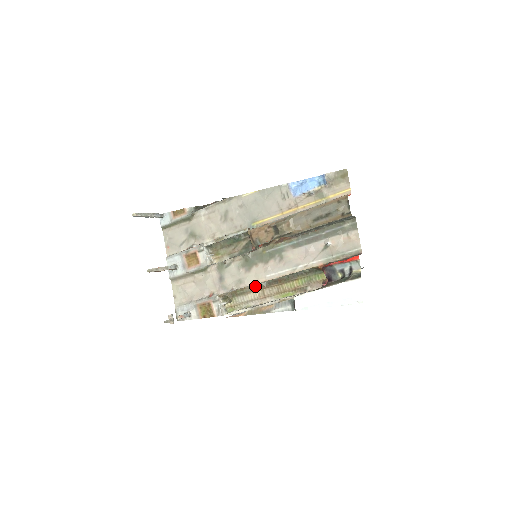
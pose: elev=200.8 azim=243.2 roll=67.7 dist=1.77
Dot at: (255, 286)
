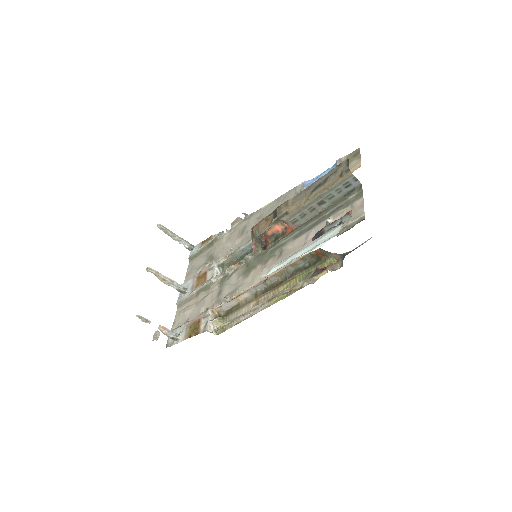
Dot at: (251, 297)
